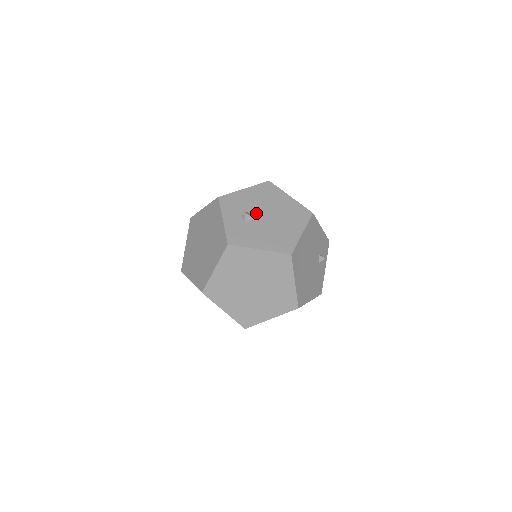
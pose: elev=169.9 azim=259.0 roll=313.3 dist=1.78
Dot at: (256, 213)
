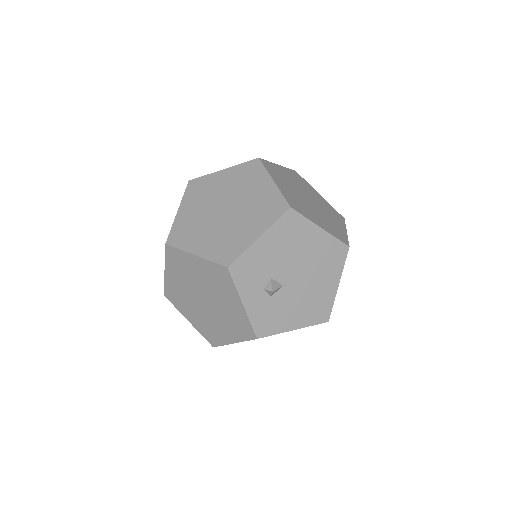
Dot at: (282, 276)
